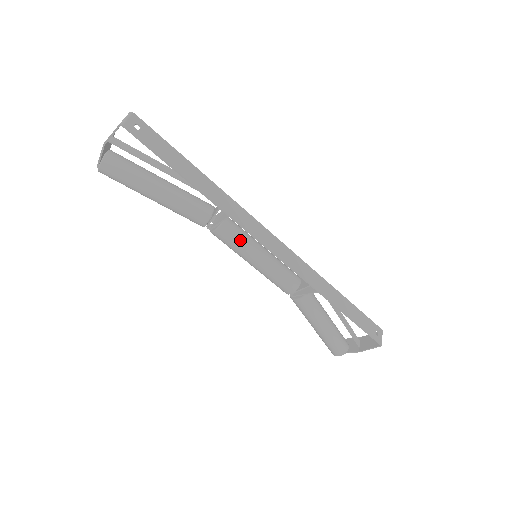
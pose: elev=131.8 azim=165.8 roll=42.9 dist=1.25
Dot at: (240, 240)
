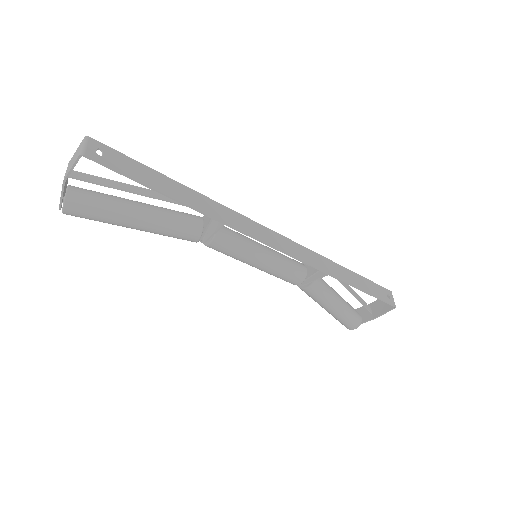
Dot at: (239, 245)
